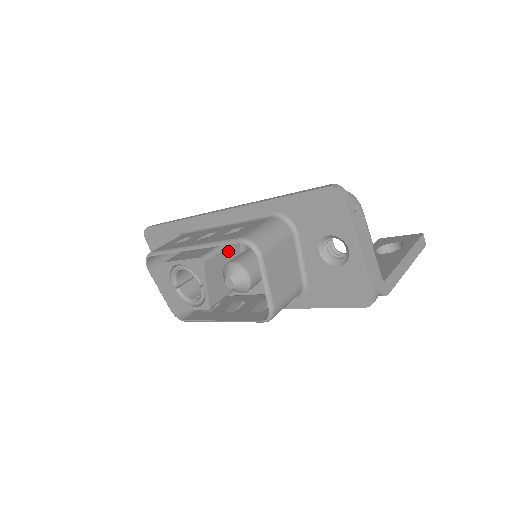
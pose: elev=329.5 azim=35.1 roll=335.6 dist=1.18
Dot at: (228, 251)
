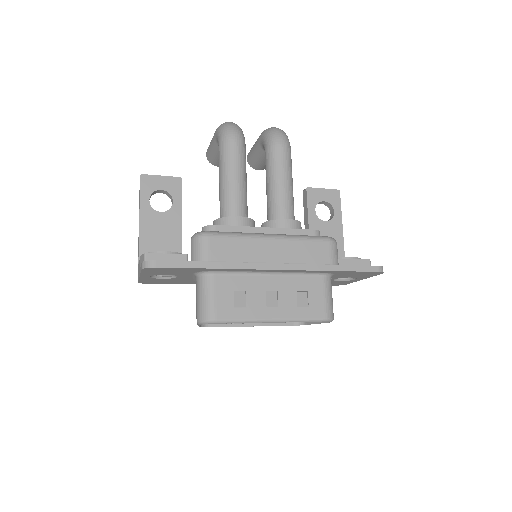
Dot at: occluded
